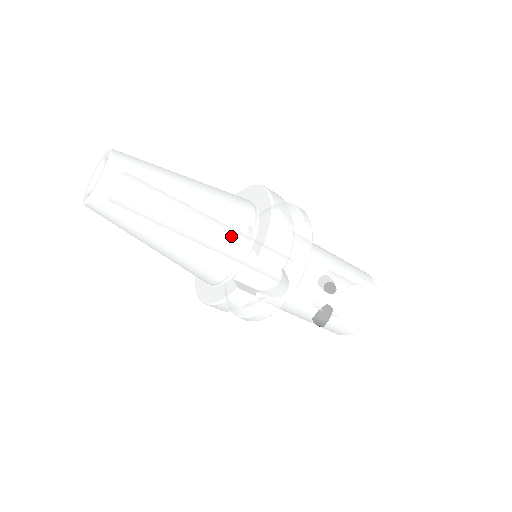
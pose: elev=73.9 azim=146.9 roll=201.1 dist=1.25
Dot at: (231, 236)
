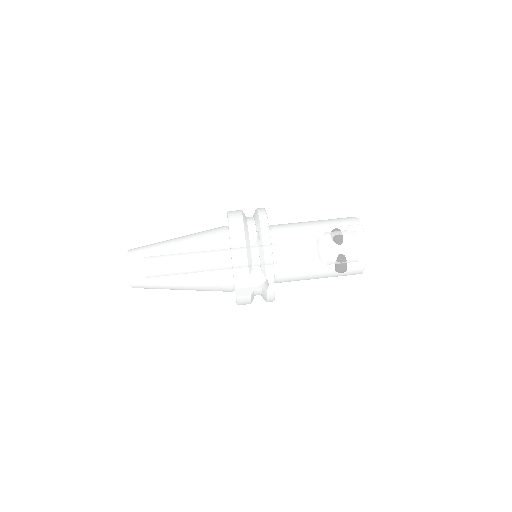
Dot at: (215, 267)
